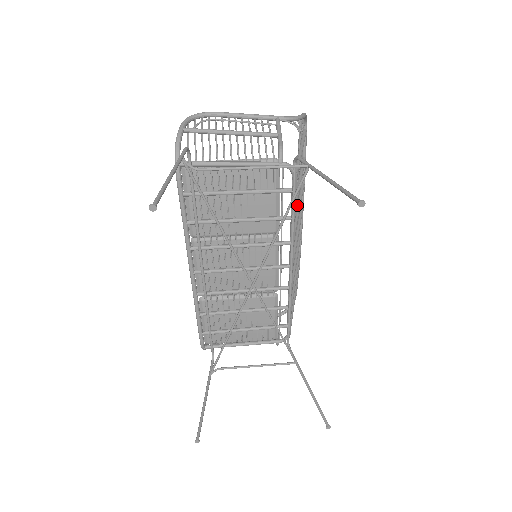
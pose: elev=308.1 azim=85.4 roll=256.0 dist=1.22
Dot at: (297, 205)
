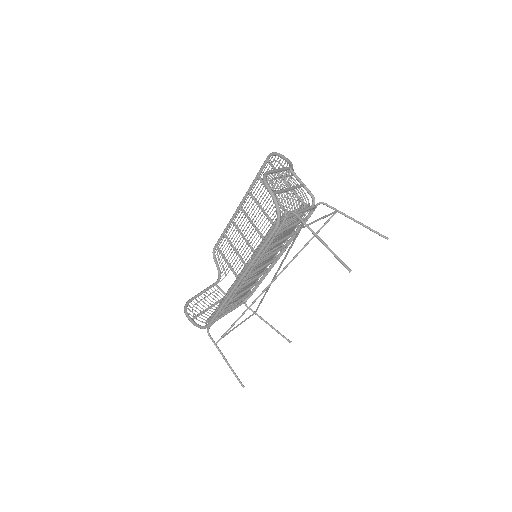
Dot at: (266, 214)
